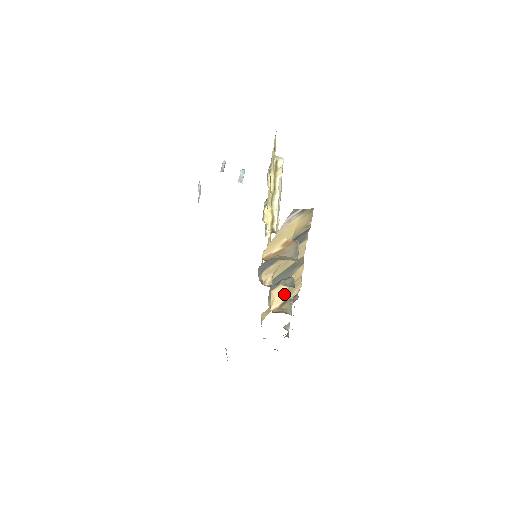
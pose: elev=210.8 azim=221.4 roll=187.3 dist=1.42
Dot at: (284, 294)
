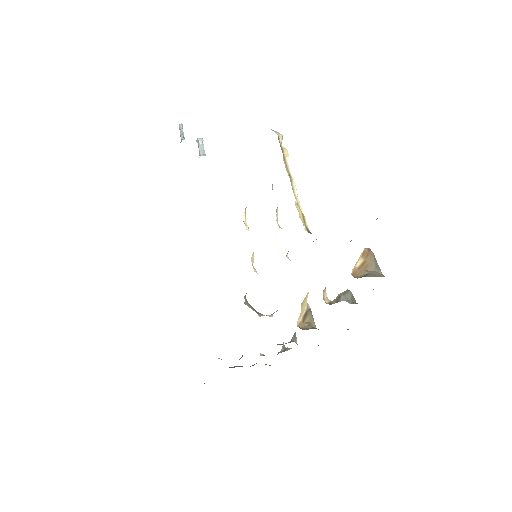
Dot at: (305, 304)
